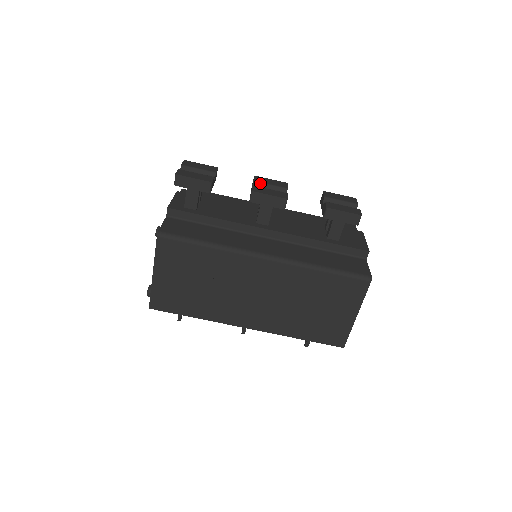
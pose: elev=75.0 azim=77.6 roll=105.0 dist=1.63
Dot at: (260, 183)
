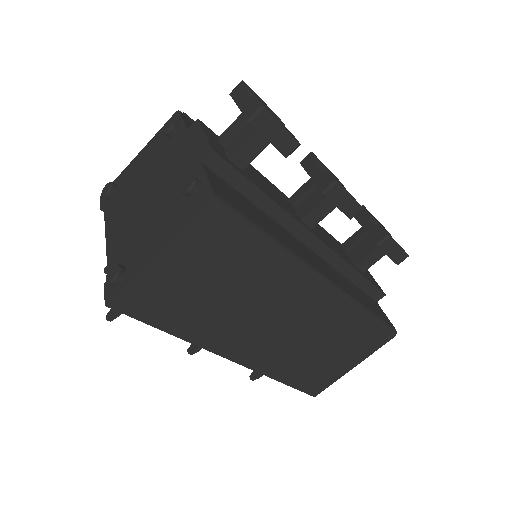
Dot at: (324, 167)
